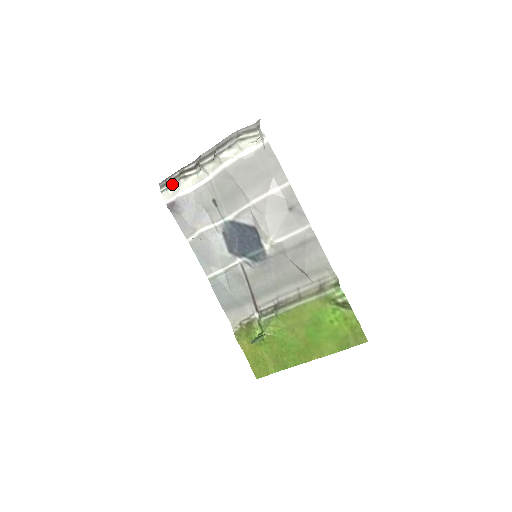
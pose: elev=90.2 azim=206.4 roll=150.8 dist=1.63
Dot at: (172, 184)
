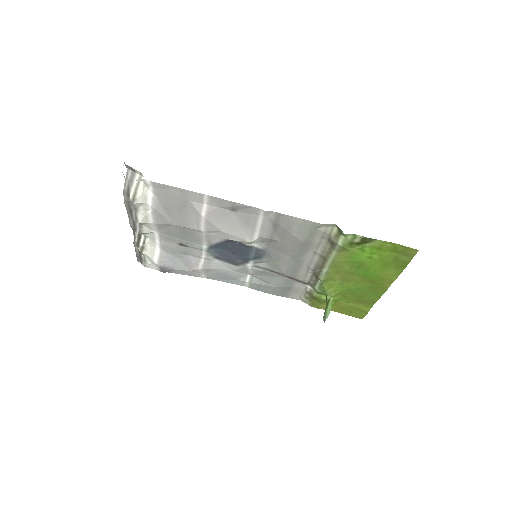
Dot at: (143, 257)
